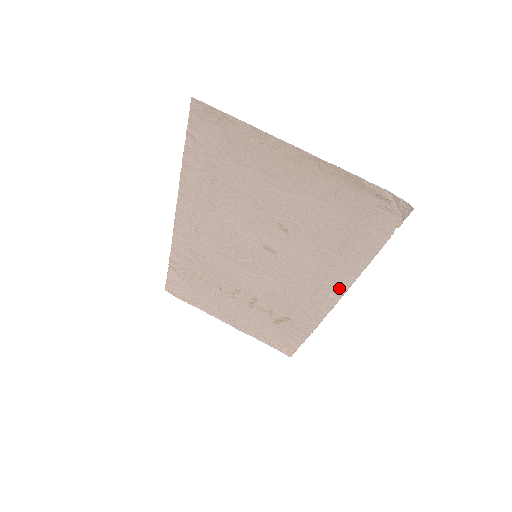
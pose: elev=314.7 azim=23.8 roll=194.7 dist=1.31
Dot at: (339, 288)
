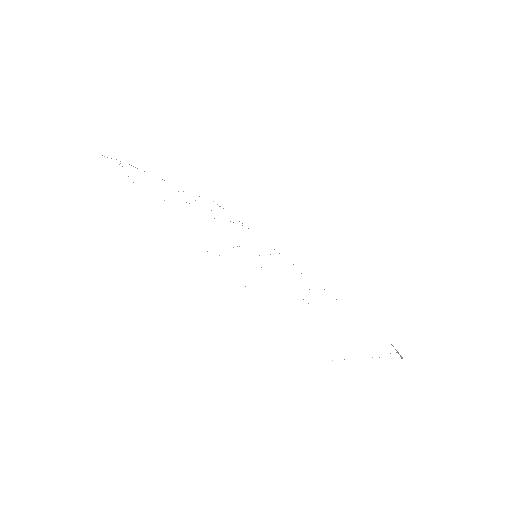
Dot at: occluded
